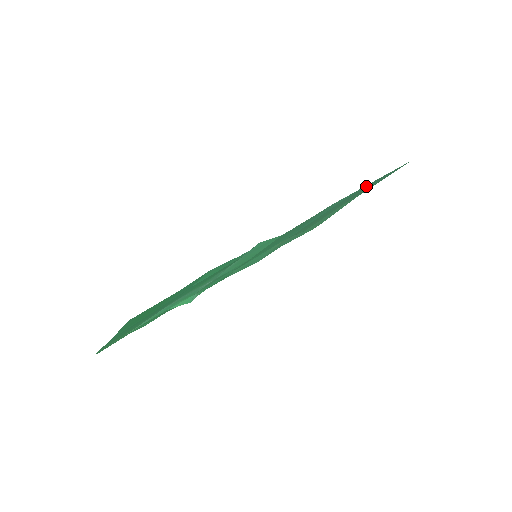
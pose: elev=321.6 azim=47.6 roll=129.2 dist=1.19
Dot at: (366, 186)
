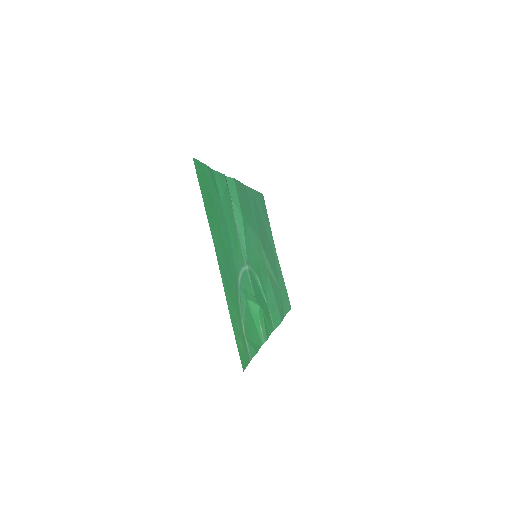
Dot at: (256, 199)
